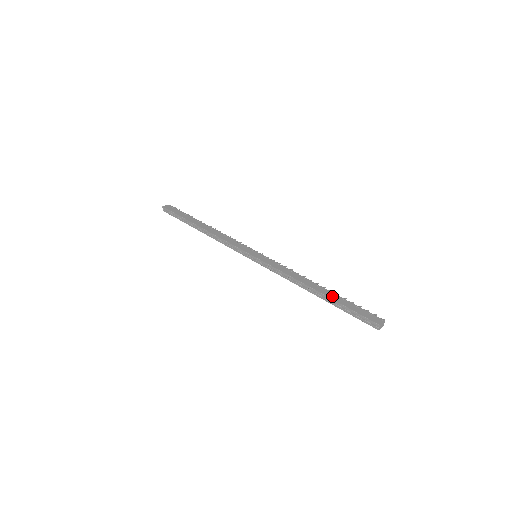
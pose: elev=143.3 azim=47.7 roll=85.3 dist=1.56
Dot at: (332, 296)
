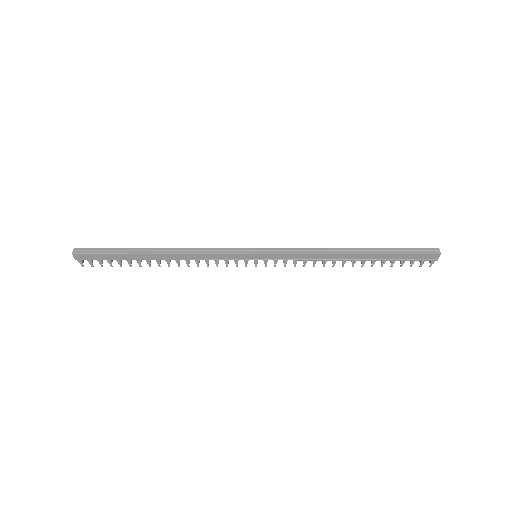
Dot at: (374, 251)
